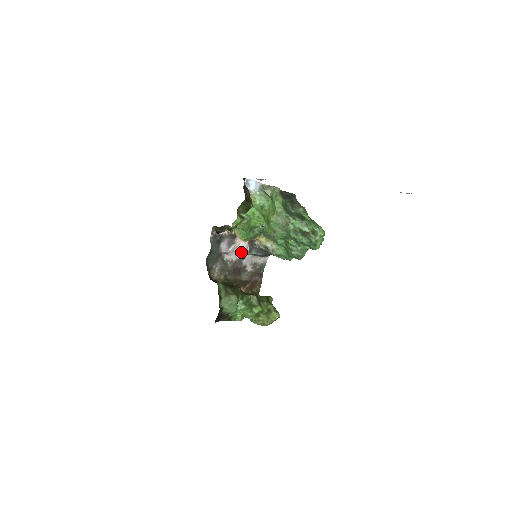
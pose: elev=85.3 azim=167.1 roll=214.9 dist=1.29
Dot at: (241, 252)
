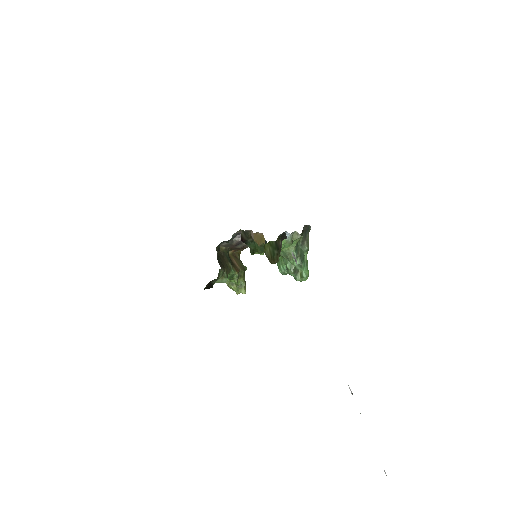
Dot at: occluded
